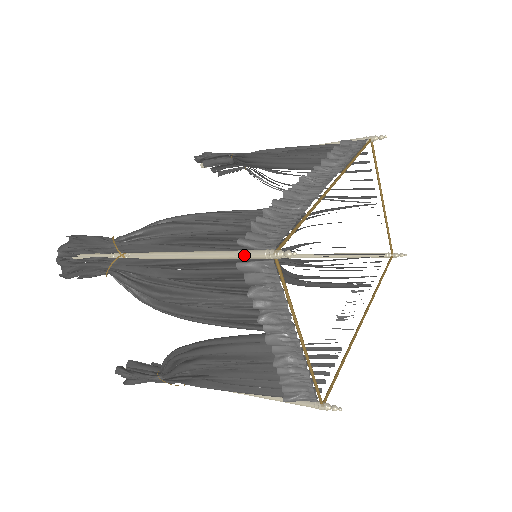
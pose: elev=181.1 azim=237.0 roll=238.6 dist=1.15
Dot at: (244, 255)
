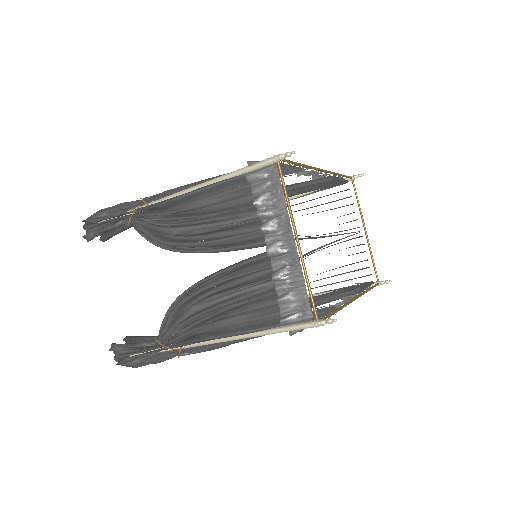
Dot at: (252, 165)
